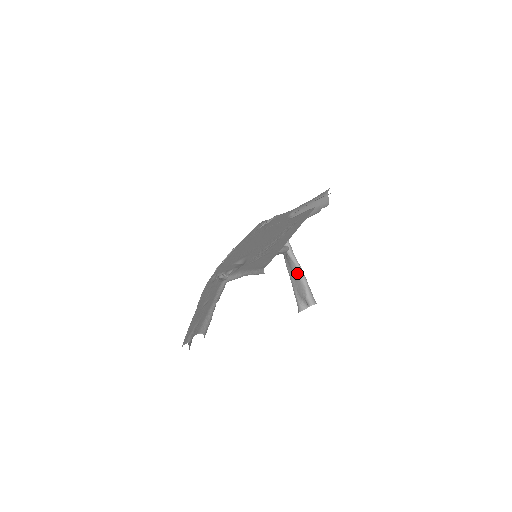
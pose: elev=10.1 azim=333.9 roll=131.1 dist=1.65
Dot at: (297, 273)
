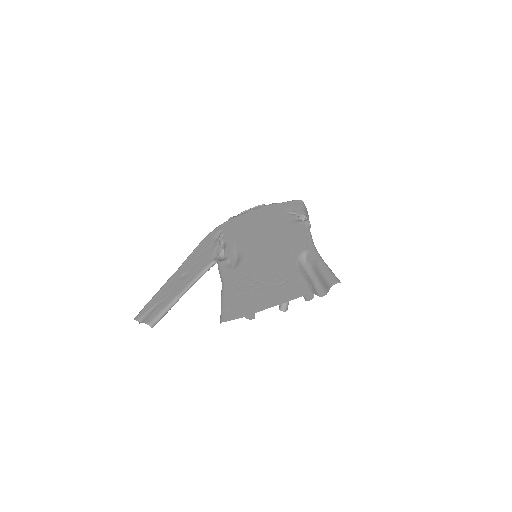
Dot at: occluded
